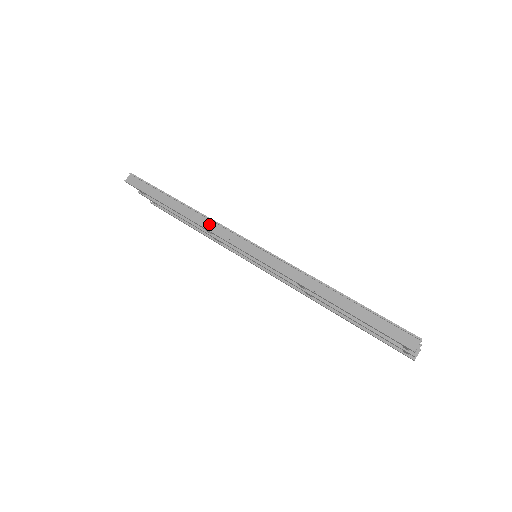
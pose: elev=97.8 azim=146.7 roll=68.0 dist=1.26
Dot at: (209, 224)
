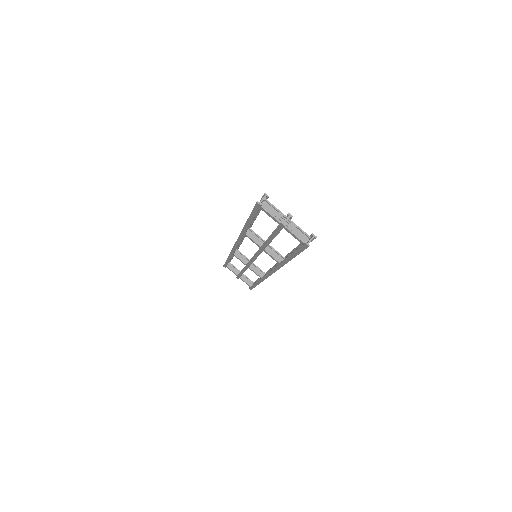
Dot at: occluded
